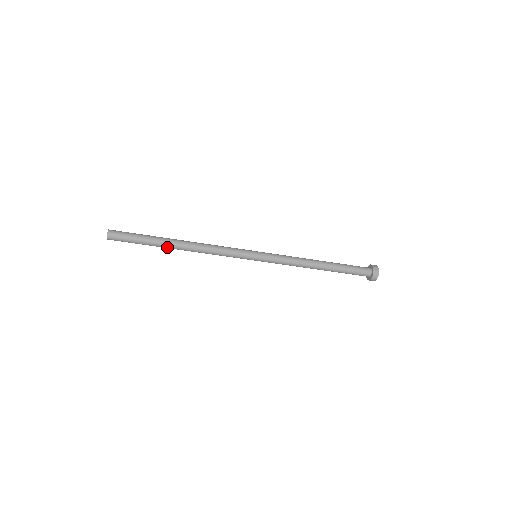
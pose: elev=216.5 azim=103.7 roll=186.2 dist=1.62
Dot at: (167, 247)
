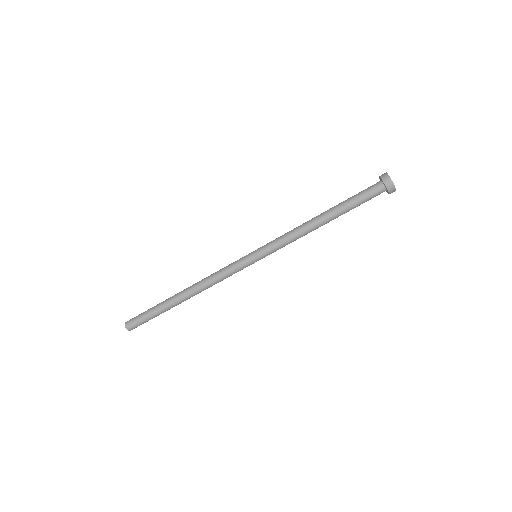
Dot at: occluded
